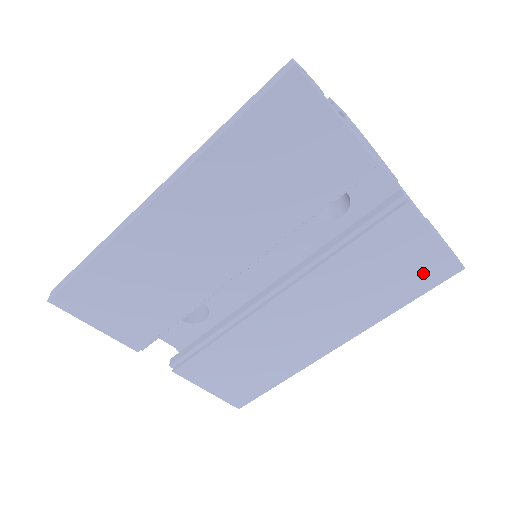
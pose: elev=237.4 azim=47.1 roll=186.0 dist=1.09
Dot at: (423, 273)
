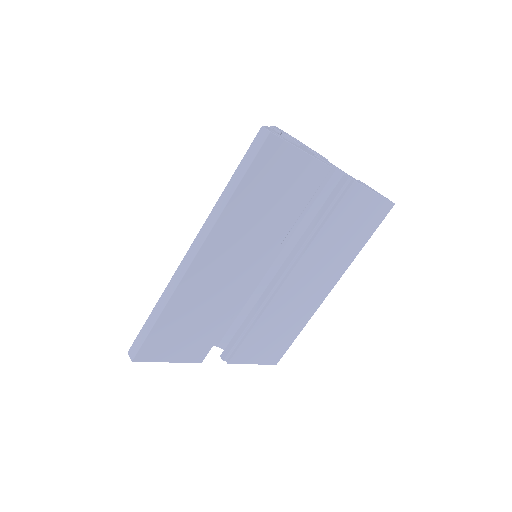
Dot at: (372, 219)
